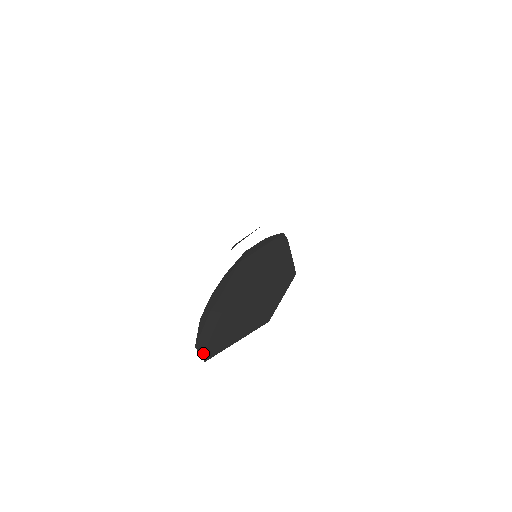
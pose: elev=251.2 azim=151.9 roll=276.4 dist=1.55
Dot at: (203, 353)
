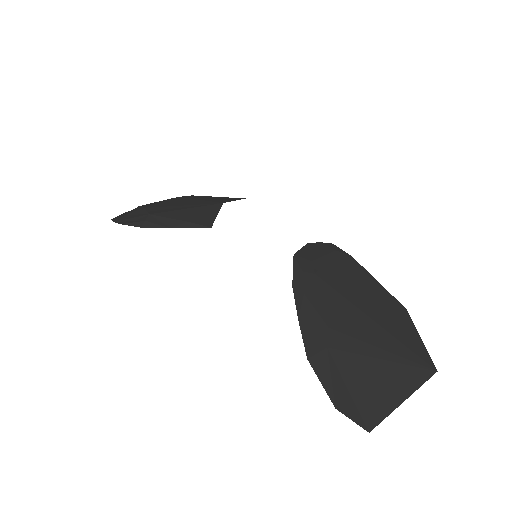
Dot at: (359, 418)
